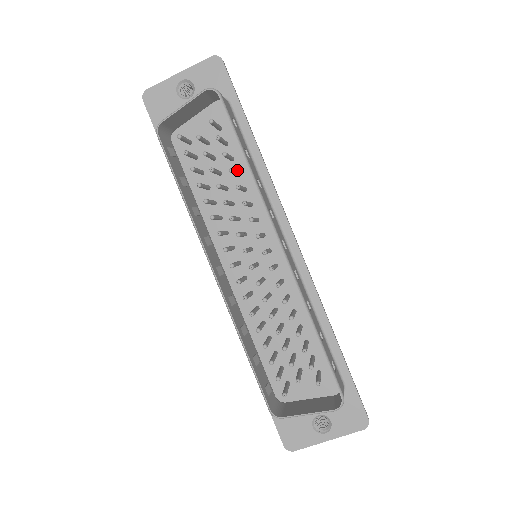
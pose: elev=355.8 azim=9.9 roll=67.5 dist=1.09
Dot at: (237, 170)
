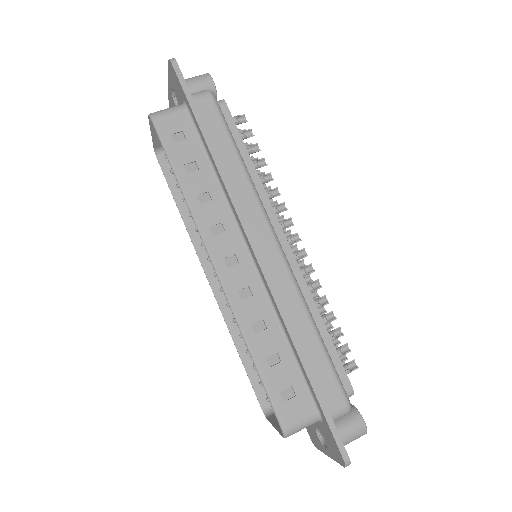
Dot at: occluded
